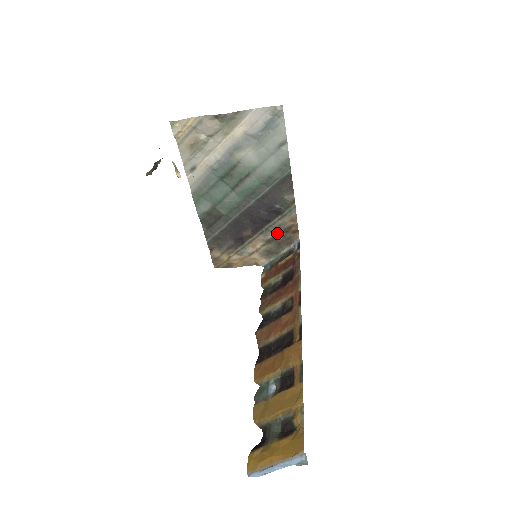
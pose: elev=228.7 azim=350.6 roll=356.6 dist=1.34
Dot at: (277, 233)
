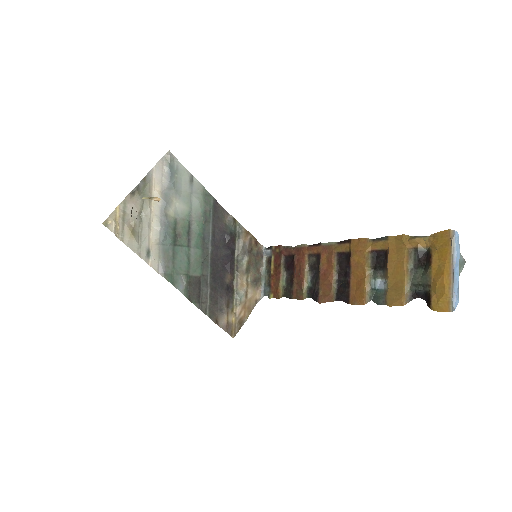
Dot at: (247, 256)
